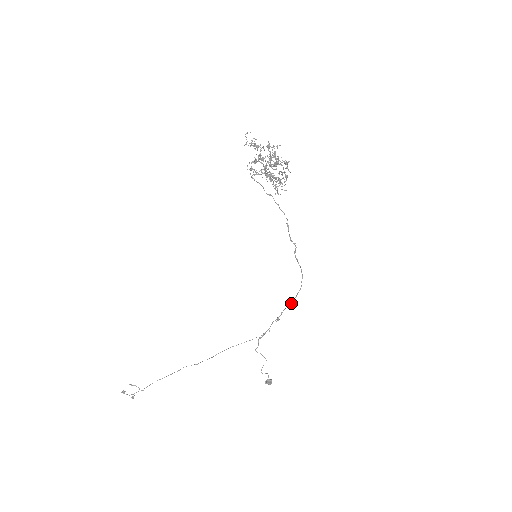
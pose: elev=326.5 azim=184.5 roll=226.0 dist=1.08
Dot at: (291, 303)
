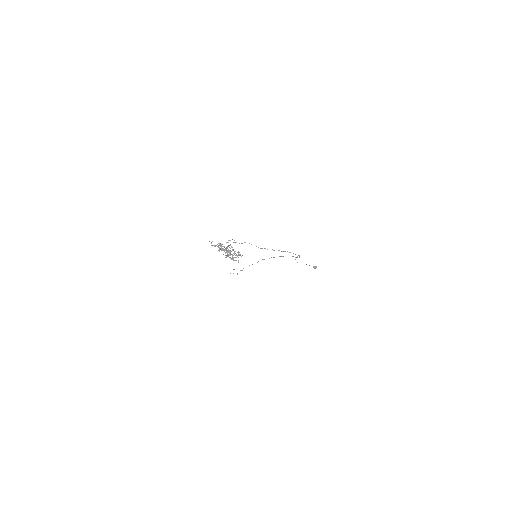
Dot at: occluded
